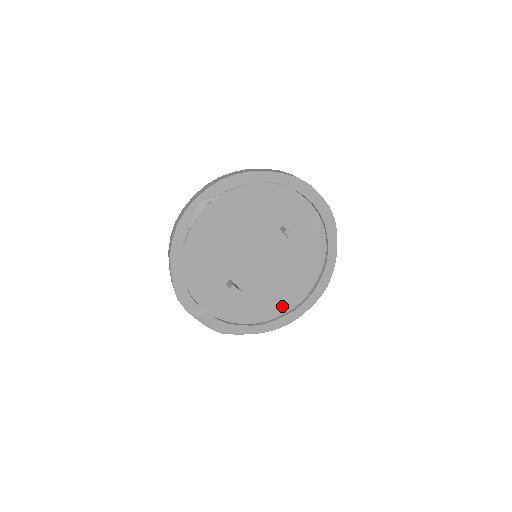
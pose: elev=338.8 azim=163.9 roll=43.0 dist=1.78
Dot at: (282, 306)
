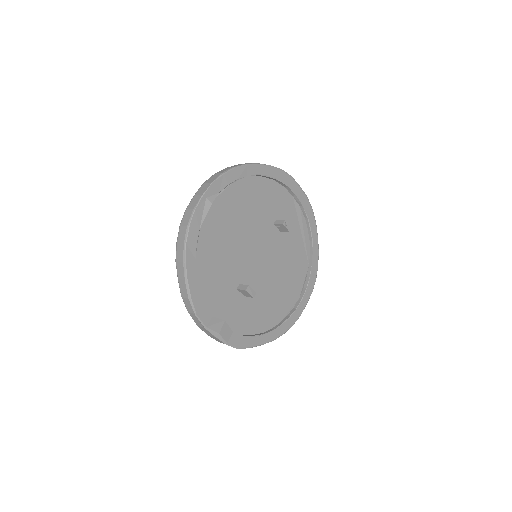
Dot at: (284, 308)
